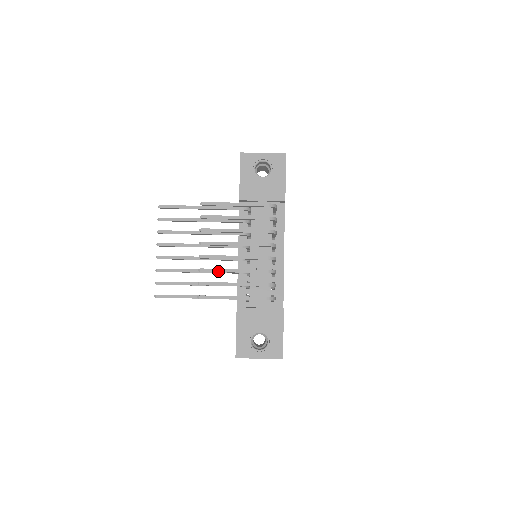
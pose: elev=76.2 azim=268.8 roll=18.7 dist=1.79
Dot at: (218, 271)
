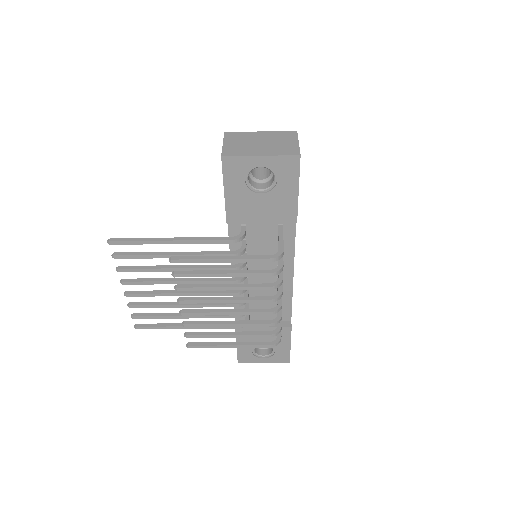
Dot at: (207, 326)
